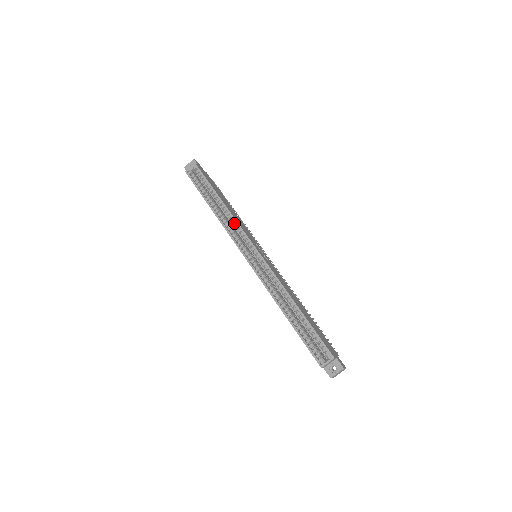
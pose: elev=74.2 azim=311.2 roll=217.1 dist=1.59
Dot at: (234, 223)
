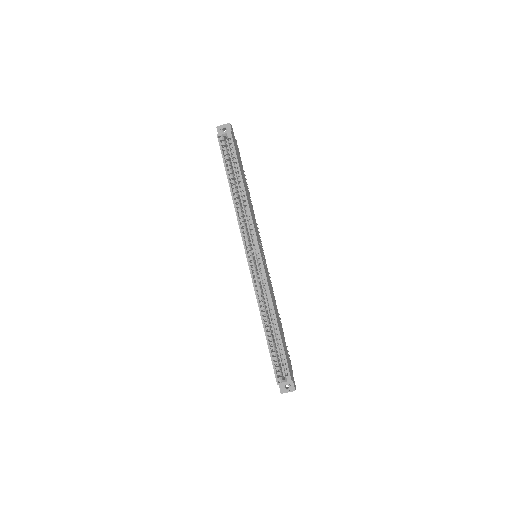
Dot at: (248, 217)
